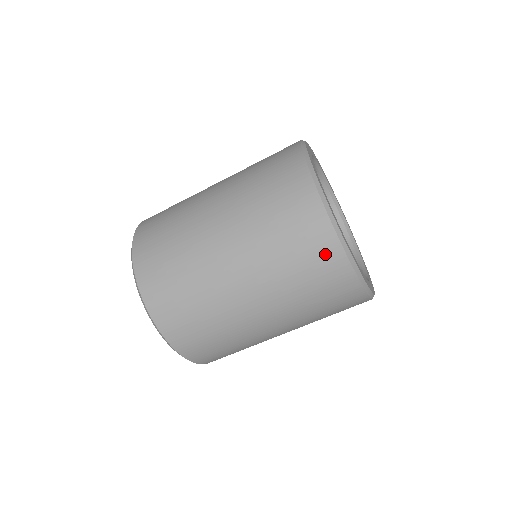
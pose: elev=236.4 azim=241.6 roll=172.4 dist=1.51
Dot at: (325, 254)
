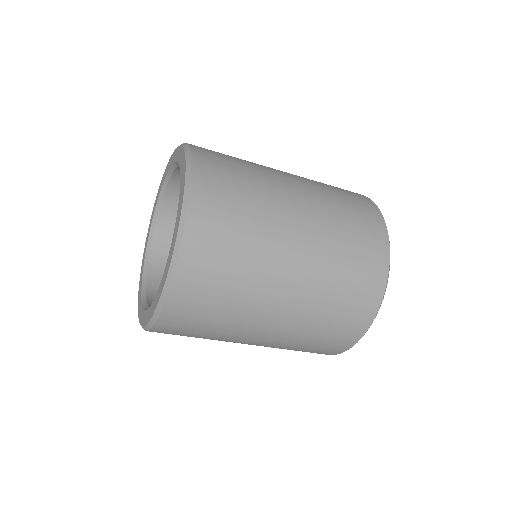
Dot at: occluded
